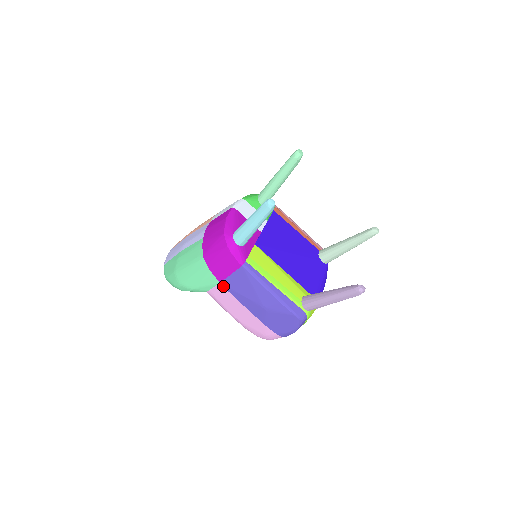
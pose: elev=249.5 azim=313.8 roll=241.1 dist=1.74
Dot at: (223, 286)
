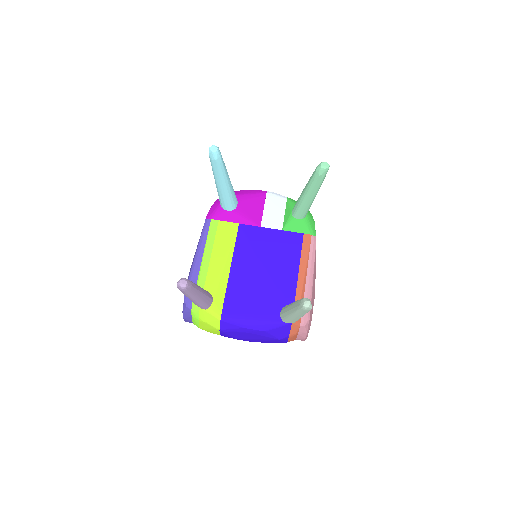
Dot at: occluded
